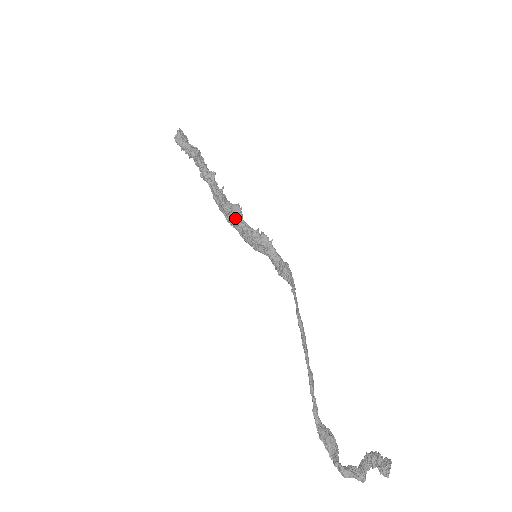
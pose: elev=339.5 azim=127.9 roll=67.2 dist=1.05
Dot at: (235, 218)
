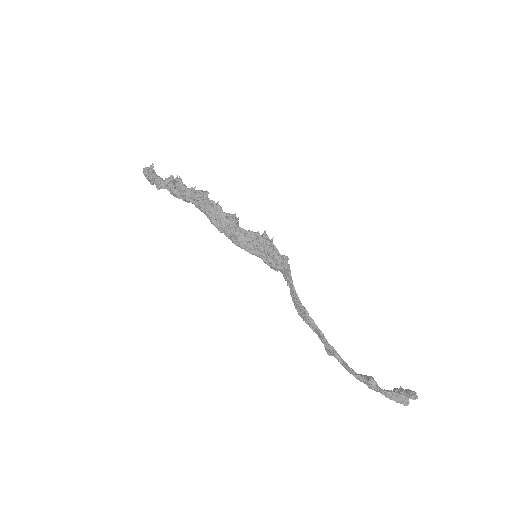
Dot at: (236, 224)
